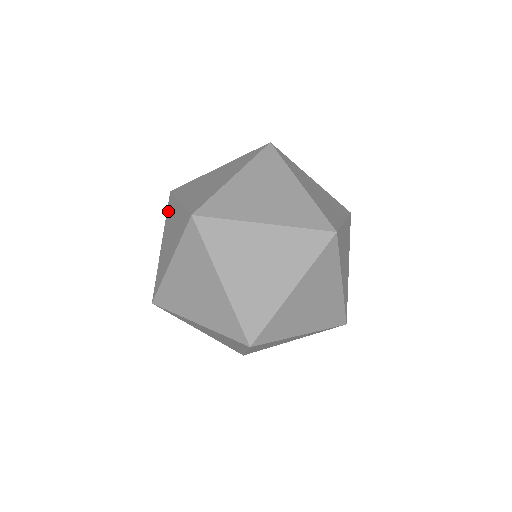
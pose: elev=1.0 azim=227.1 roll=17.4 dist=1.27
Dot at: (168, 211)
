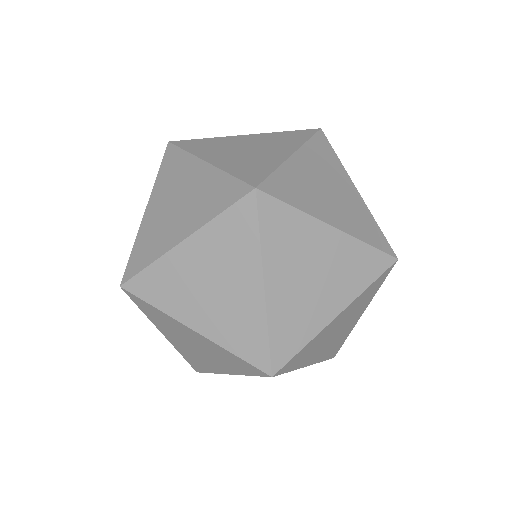
Dot at: occluded
